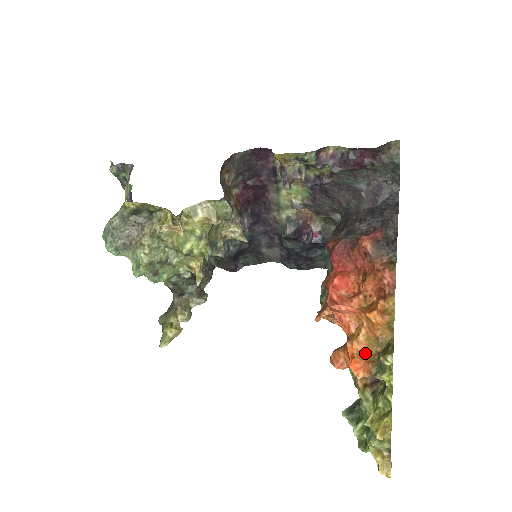
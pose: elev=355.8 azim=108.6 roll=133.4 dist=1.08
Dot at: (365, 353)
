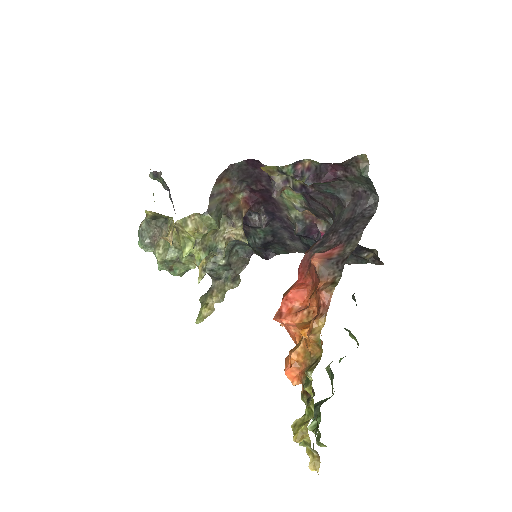
Dot at: (302, 364)
